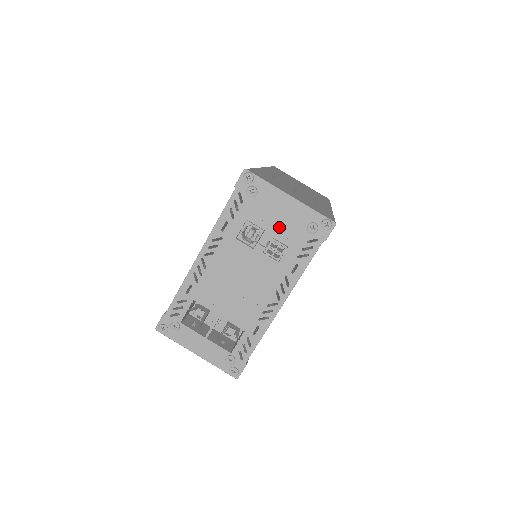
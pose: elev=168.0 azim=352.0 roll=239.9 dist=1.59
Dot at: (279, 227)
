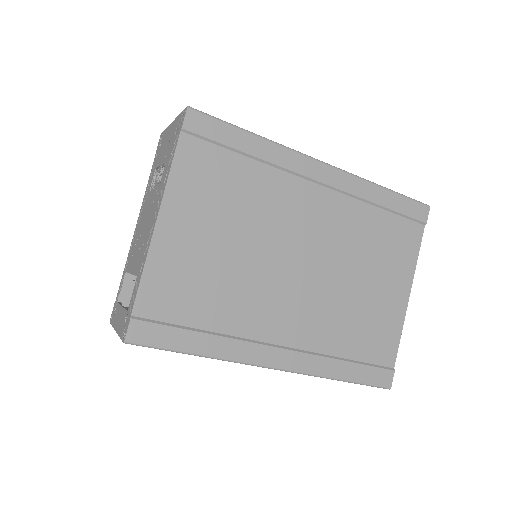
Dot at: (165, 153)
